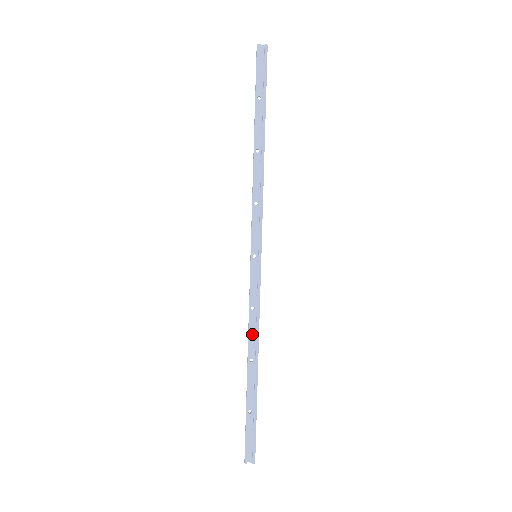
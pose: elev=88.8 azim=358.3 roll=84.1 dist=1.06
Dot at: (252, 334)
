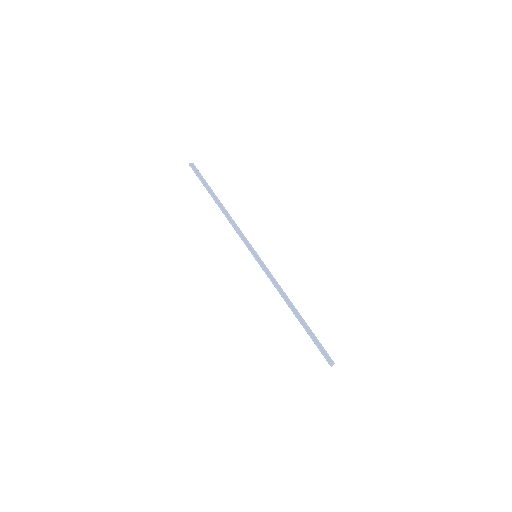
Dot at: (283, 294)
